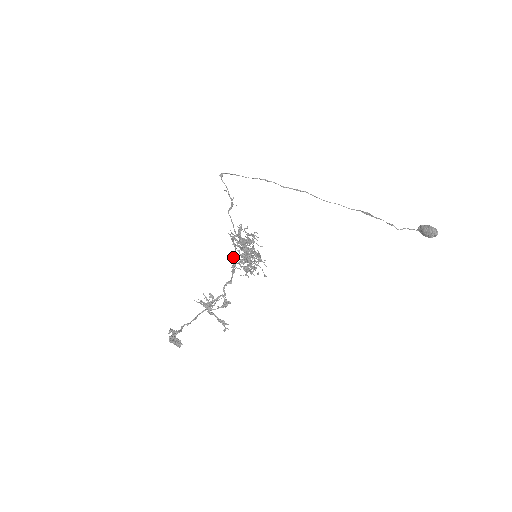
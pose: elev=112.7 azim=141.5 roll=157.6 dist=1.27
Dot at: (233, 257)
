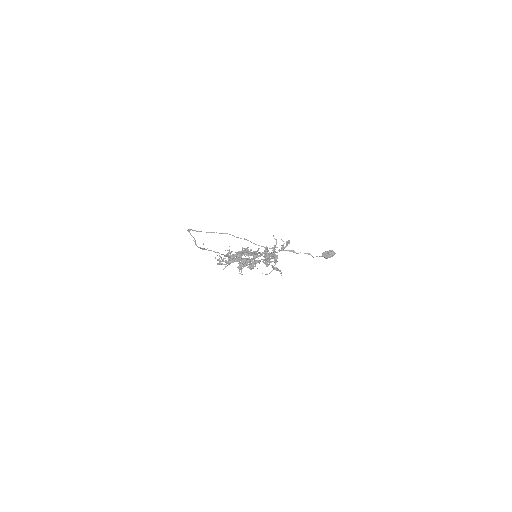
Dot at: (246, 252)
